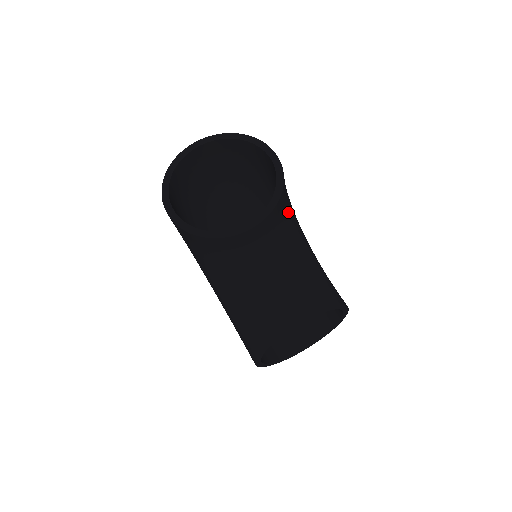
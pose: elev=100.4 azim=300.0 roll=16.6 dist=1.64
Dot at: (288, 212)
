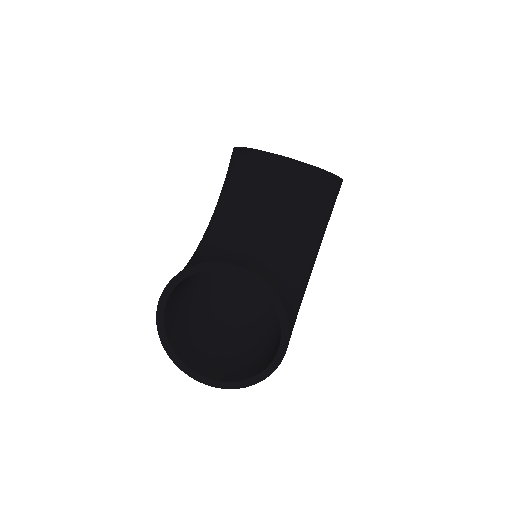
Dot at: (315, 220)
